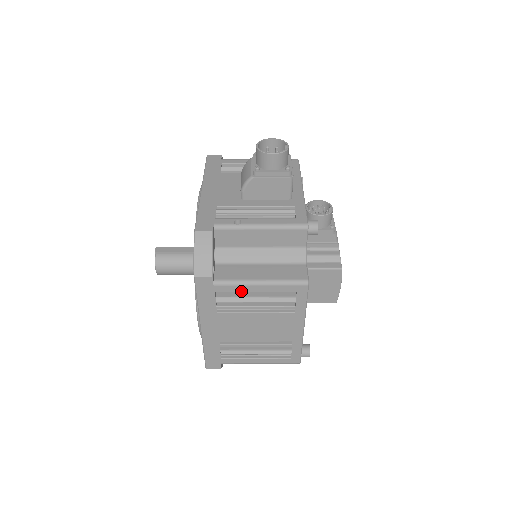
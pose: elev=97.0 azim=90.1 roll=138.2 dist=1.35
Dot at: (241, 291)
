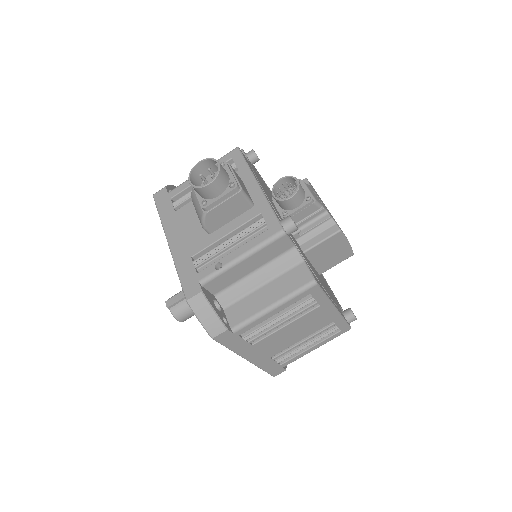
Dot at: (261, 322)
